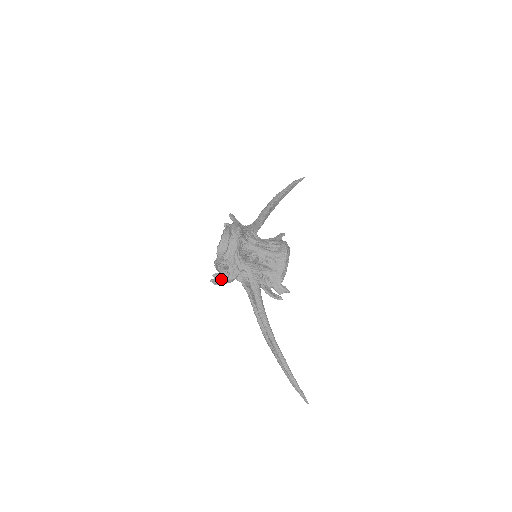
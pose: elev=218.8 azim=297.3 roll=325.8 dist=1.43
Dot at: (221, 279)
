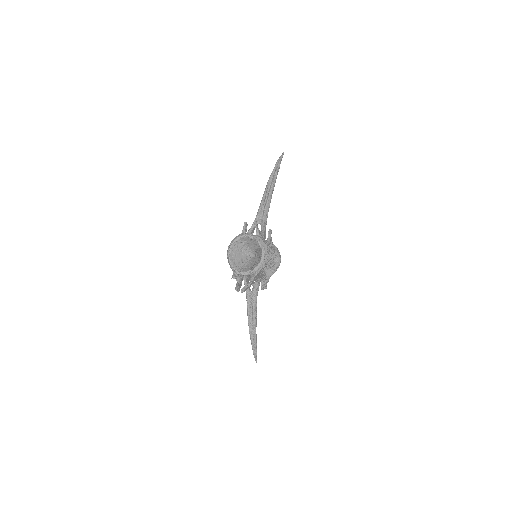
Dot at: occluded
